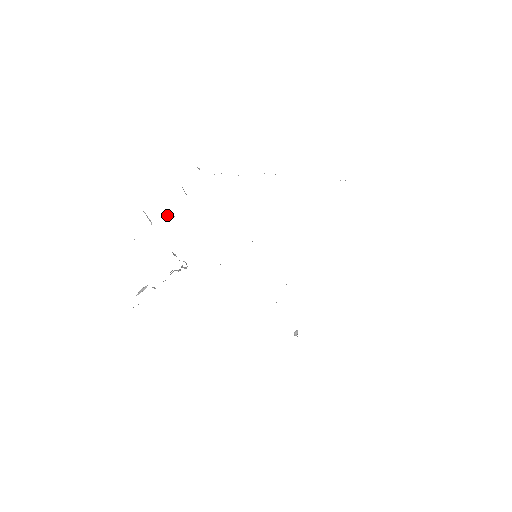
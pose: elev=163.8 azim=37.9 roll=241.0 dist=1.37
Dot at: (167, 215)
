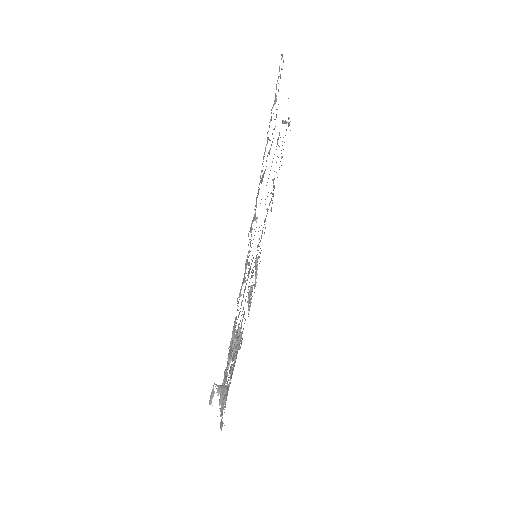
Dot at: occluded
